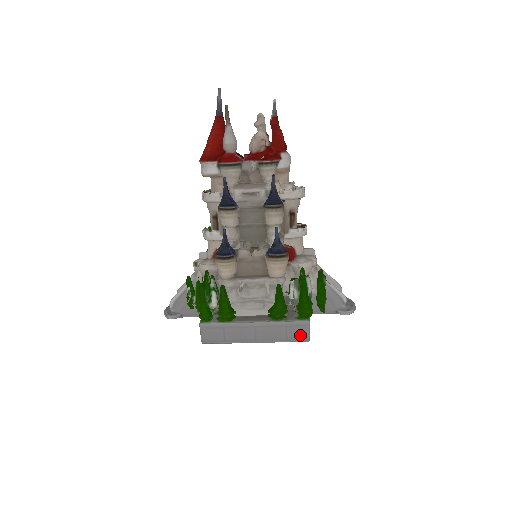
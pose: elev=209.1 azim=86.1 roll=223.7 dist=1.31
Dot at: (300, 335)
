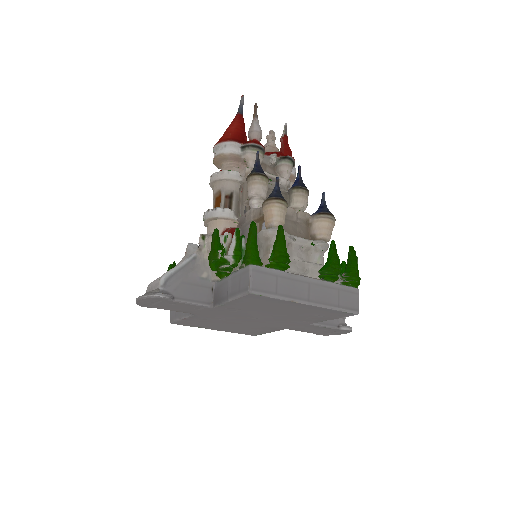
Dot at: (351, 303)
